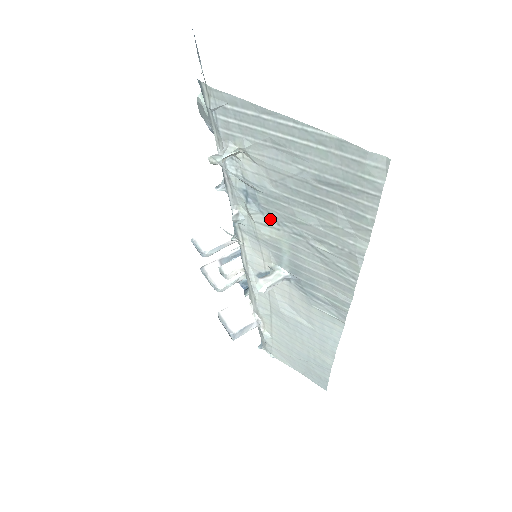
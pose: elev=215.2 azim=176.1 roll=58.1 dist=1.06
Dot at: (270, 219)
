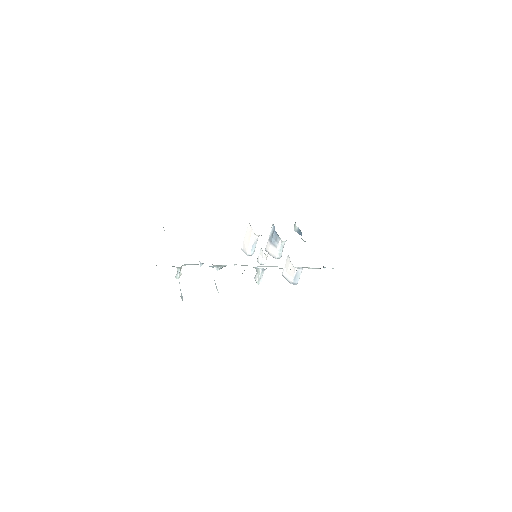
Dot at: occluded
